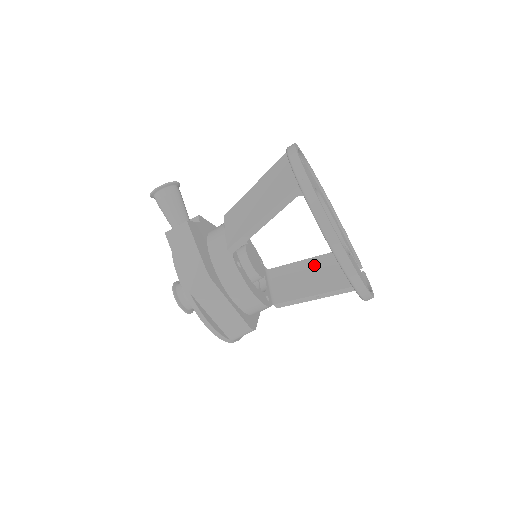
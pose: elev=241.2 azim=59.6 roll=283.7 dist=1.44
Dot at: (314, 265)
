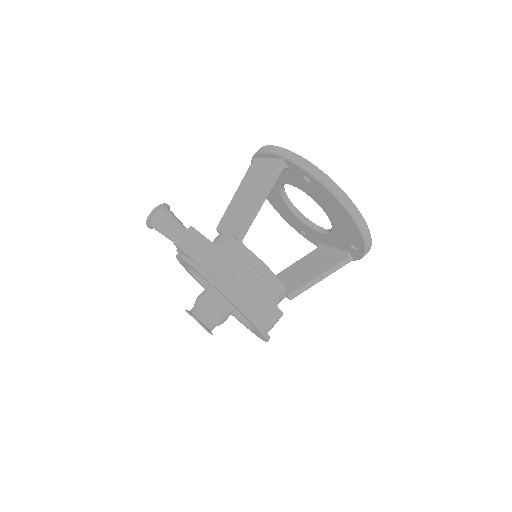
Dot at: (303, 263)
